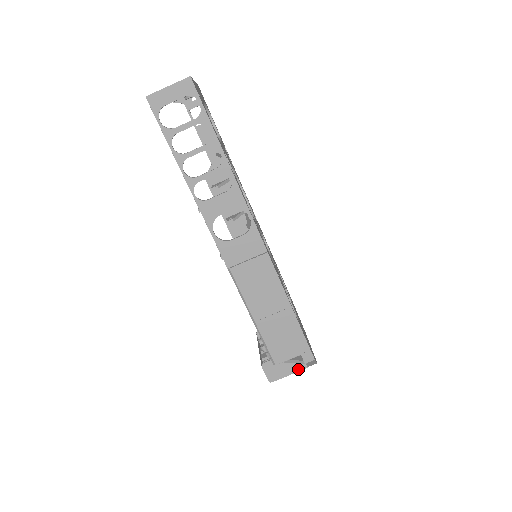
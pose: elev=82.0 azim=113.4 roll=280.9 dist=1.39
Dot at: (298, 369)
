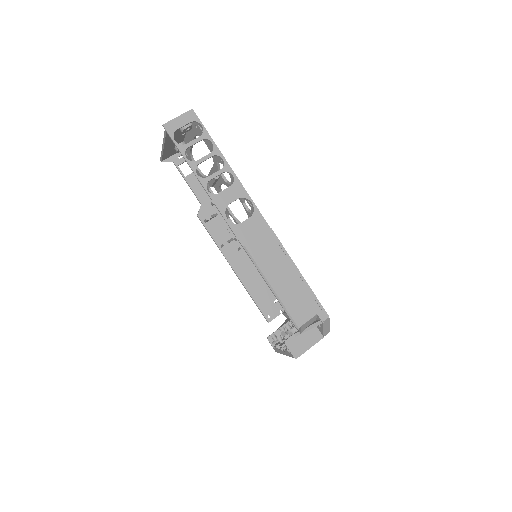
Dot at: (316, 341)
